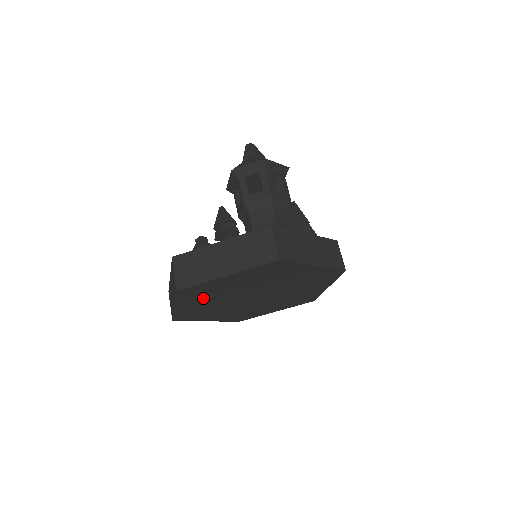
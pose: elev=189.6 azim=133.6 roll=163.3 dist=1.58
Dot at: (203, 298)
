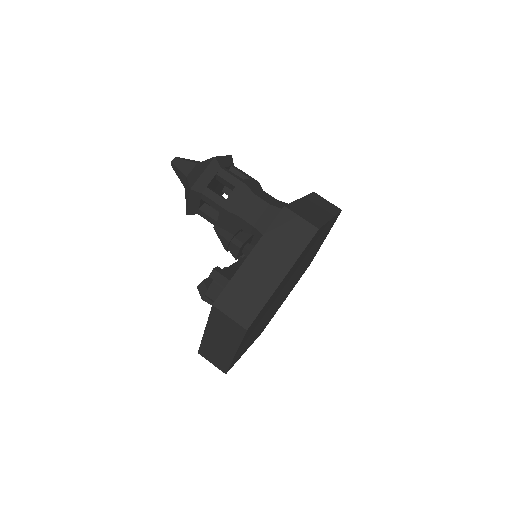
Dot at: (256, 324)
